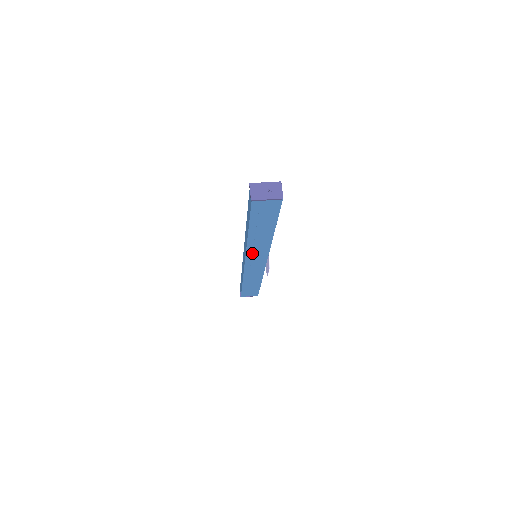
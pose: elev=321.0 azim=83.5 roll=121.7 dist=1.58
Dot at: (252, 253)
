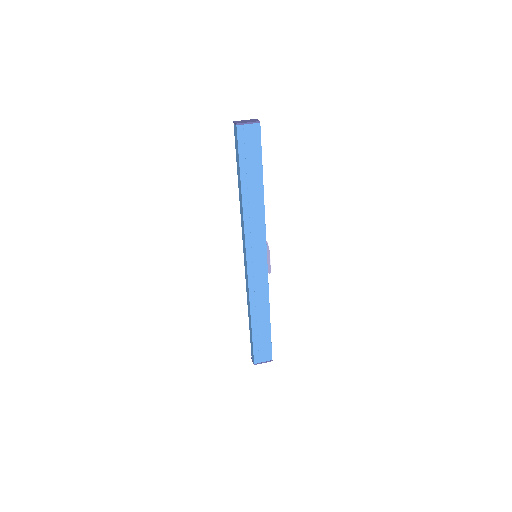
Dot at: (250, 236)
